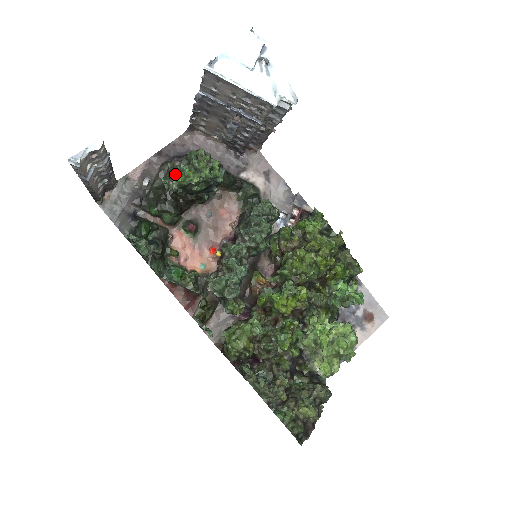
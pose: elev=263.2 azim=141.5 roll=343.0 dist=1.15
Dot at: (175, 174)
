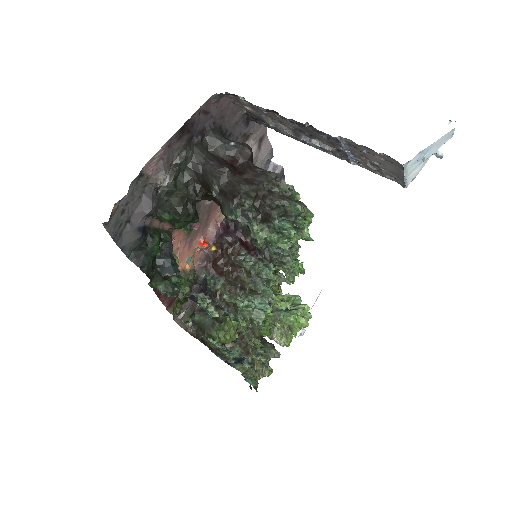
Dot at: (256, 217)
